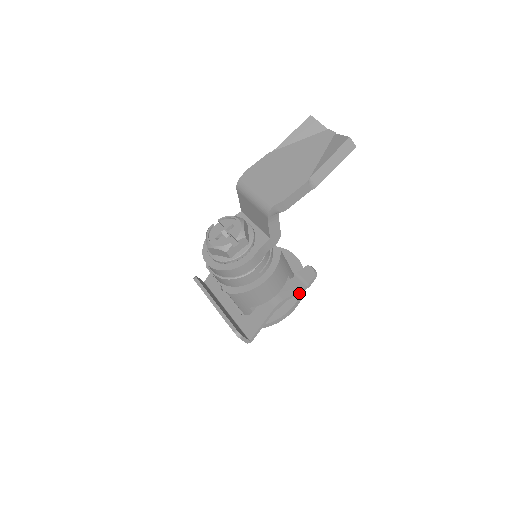
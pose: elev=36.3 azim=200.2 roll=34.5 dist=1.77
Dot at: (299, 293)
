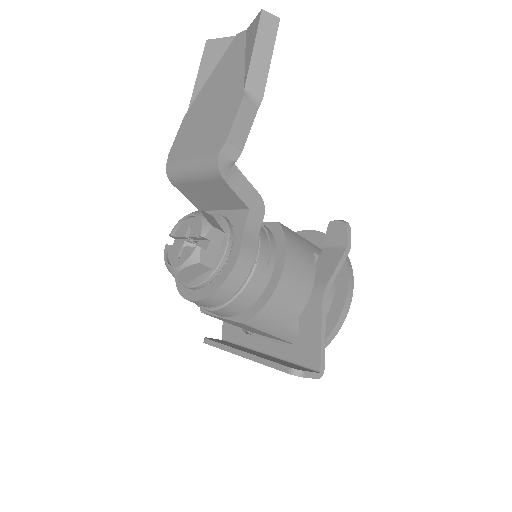
Dot at: (344, 267)
